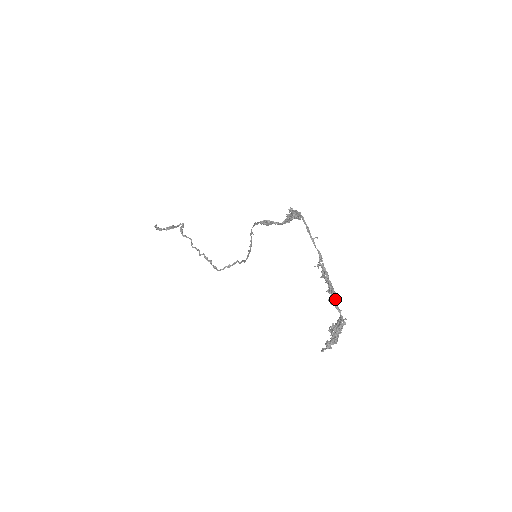
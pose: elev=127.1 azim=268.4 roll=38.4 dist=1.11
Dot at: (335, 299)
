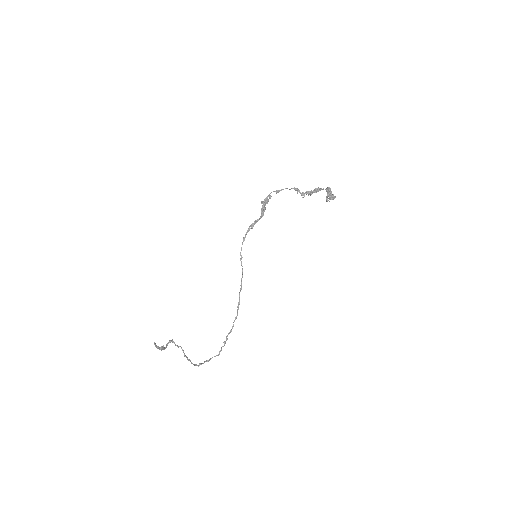
Dot at: (317, 189)
